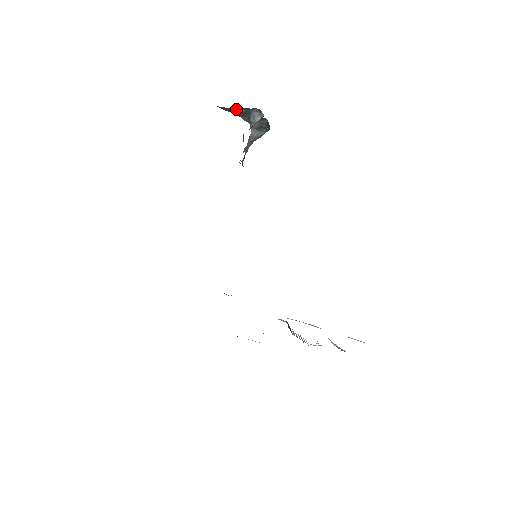
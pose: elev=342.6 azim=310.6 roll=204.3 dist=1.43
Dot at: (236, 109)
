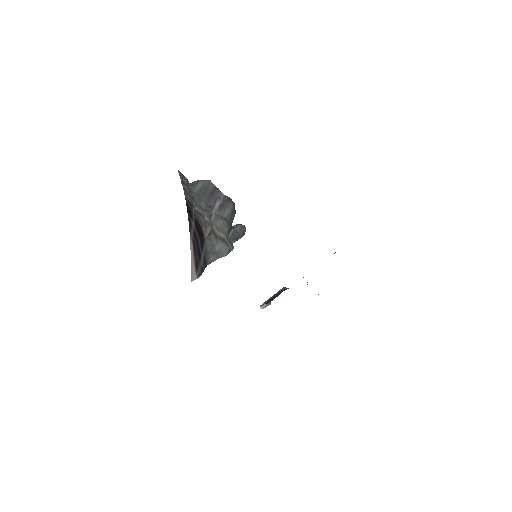
Dot at: occluded
